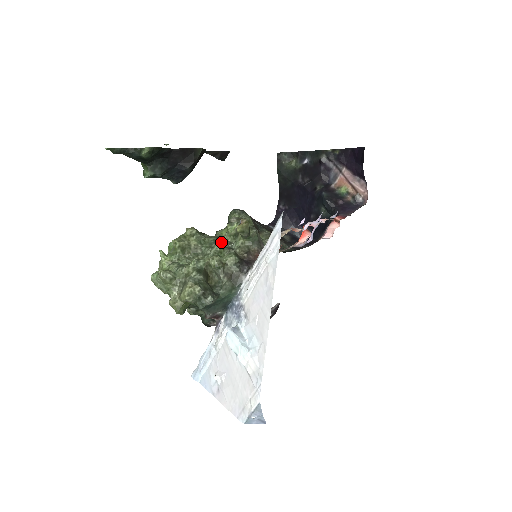
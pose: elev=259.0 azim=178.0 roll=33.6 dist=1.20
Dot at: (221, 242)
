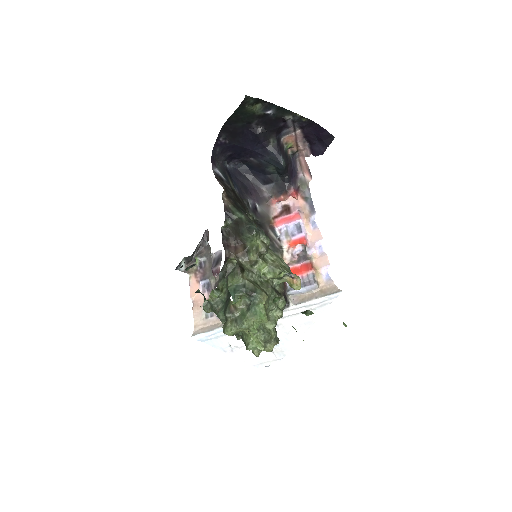
Dot at: (276, 292)
